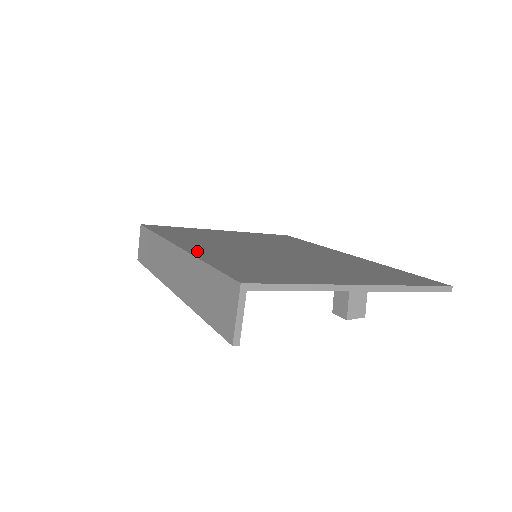
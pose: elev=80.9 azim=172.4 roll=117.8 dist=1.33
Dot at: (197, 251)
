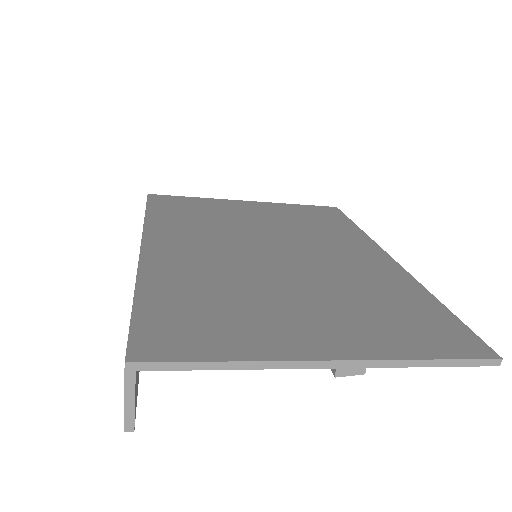
Dot at: (154, 263)
